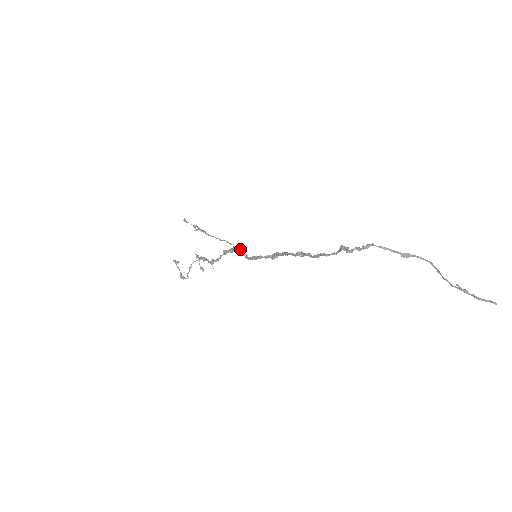
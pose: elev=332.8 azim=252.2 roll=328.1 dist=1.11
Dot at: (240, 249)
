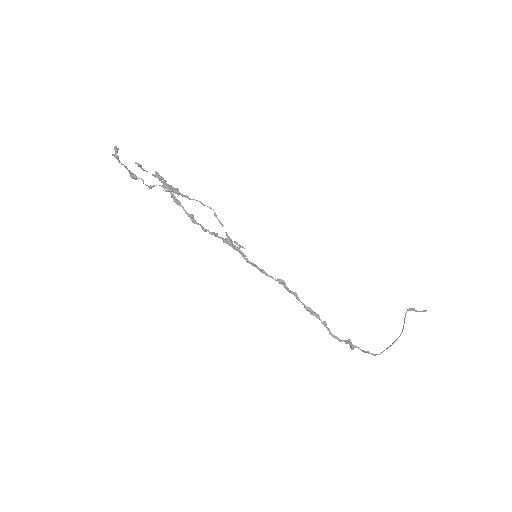
Dot at: occluded
